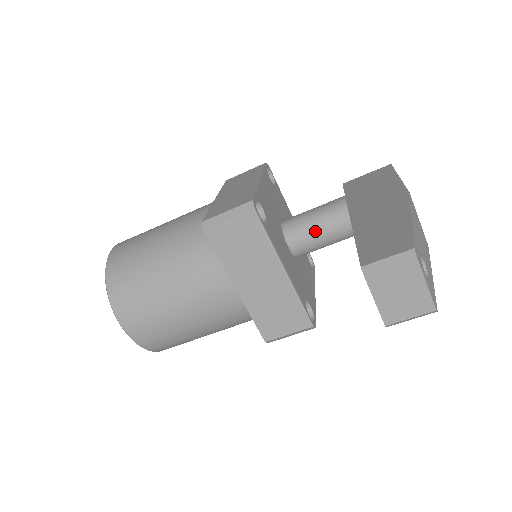
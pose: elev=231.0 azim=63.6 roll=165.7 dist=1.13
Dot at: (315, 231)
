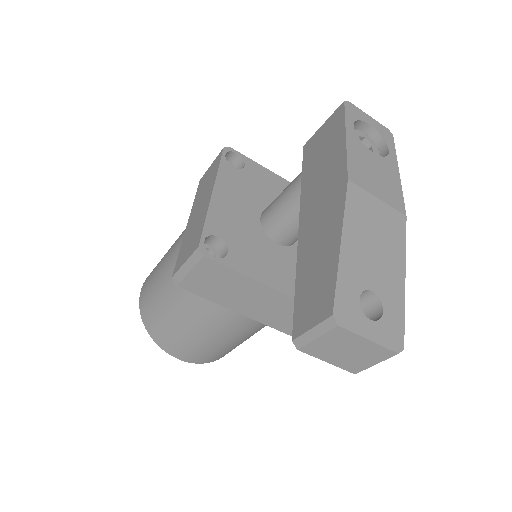
Dot at: (292, 221)
